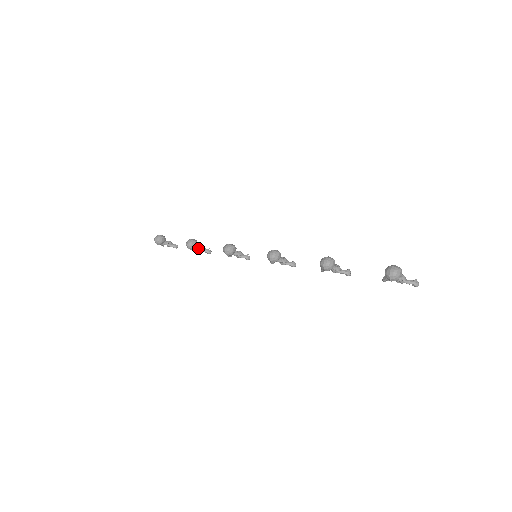
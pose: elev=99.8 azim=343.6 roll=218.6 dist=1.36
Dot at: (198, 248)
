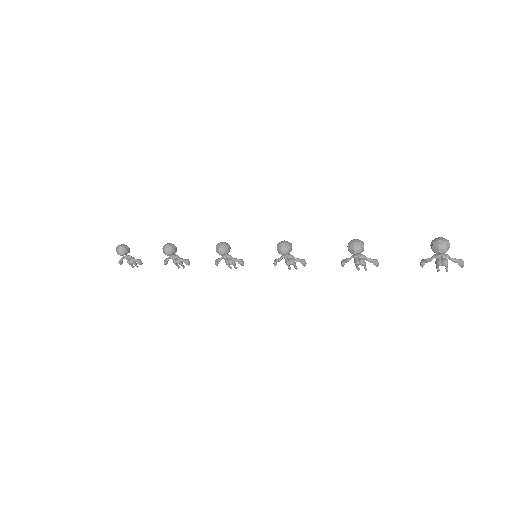
Dot at: (175, 256)
